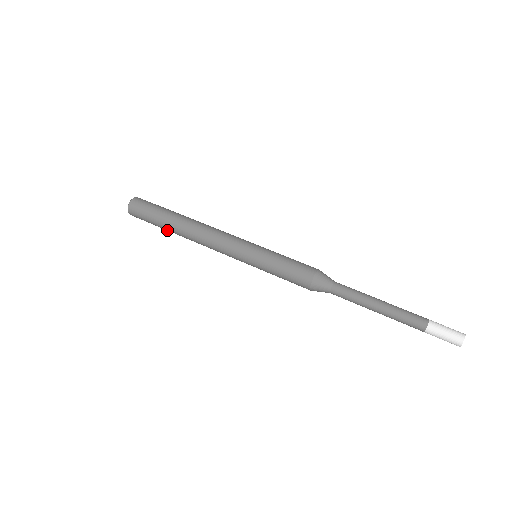
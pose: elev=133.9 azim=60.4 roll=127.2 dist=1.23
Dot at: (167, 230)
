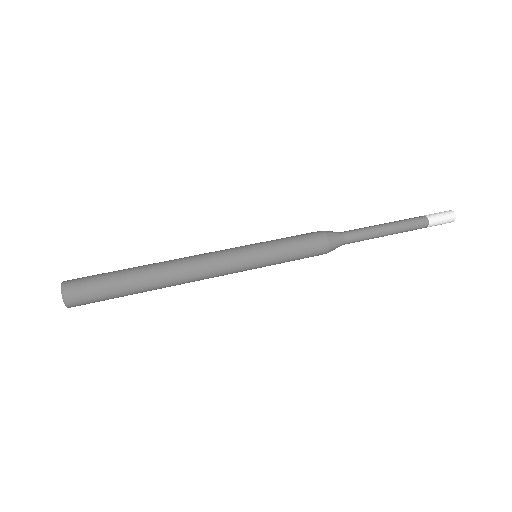
Dot at: occluded
